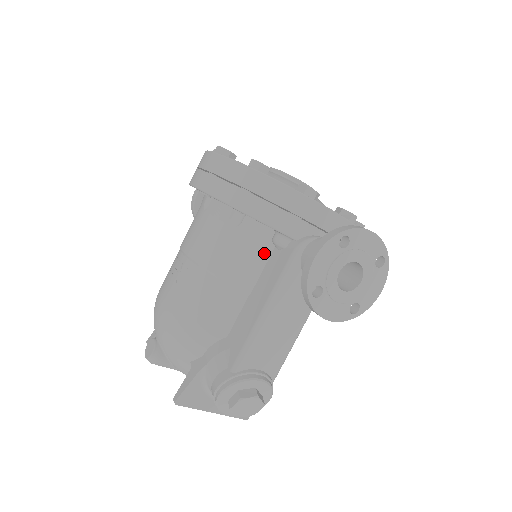
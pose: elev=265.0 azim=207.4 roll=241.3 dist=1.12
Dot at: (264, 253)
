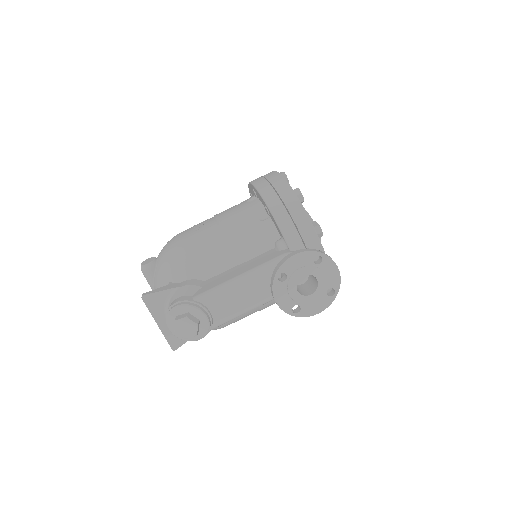
Dot at: (265, 247)
